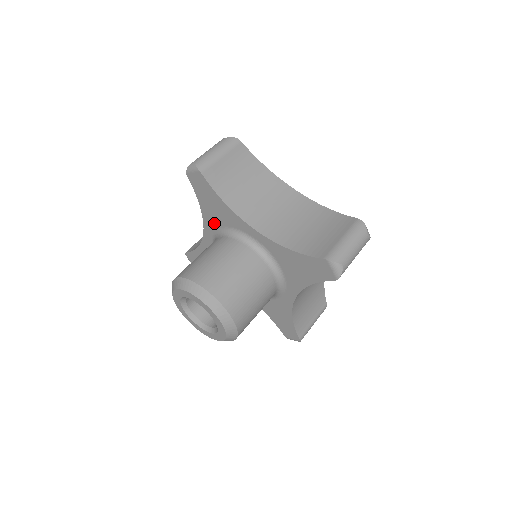
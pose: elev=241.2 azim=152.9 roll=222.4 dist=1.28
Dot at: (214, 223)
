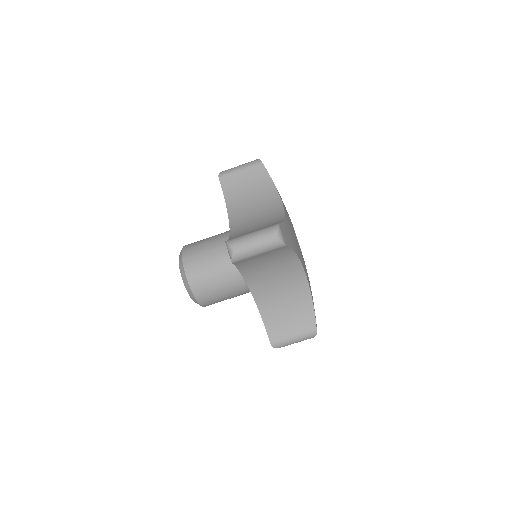
Dot at: occluded
